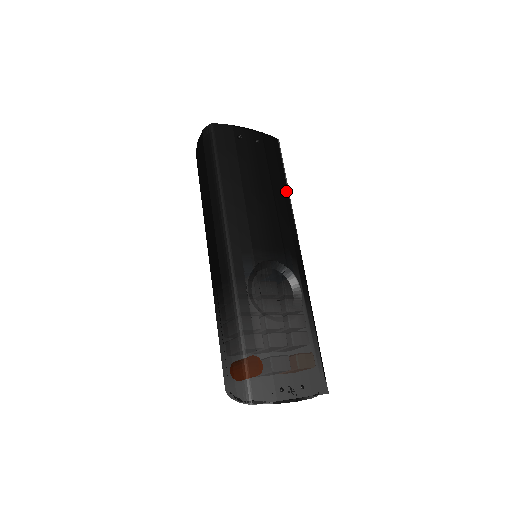
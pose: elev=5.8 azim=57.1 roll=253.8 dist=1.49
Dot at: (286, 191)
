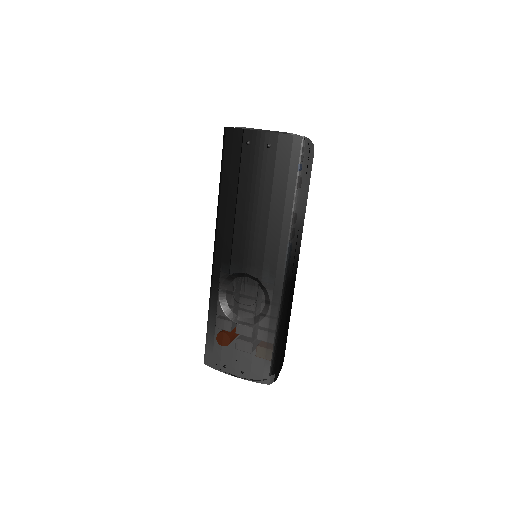
Dot at: (290, 204)
